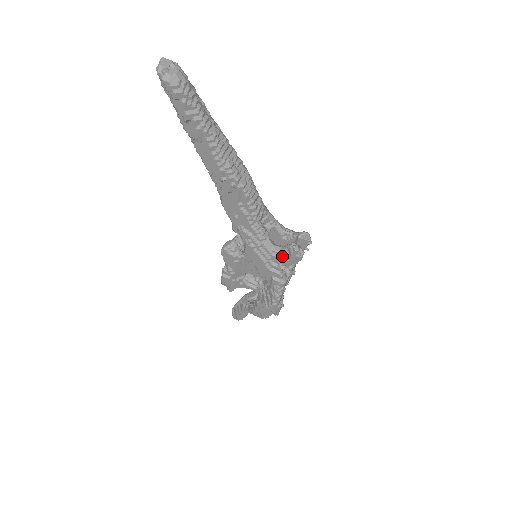
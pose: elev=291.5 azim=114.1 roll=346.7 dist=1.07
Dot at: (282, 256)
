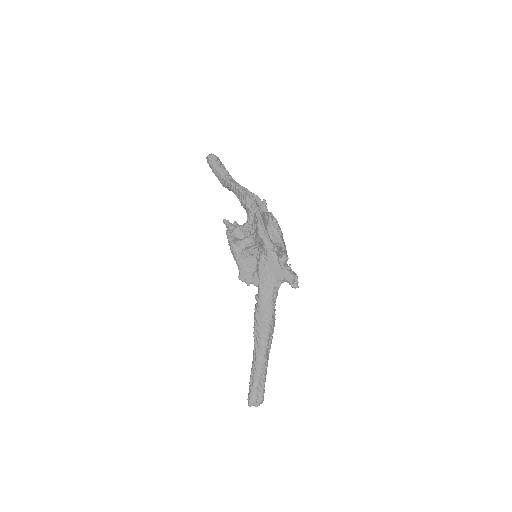
Dot at: occluded
